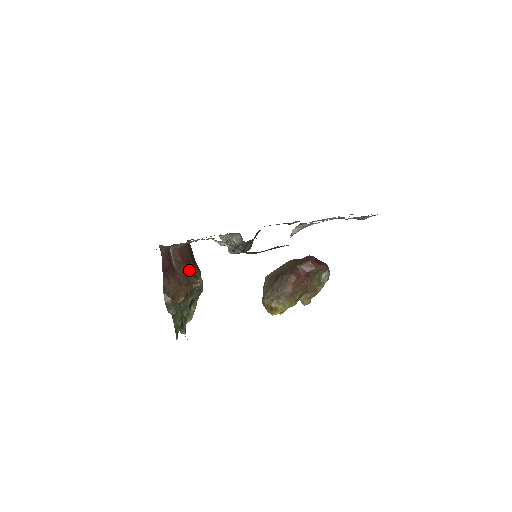
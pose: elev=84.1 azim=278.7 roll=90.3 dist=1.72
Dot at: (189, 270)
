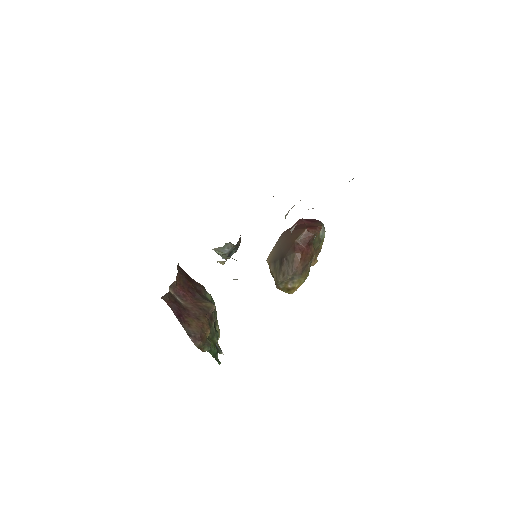
Dot at: (196, 296)
